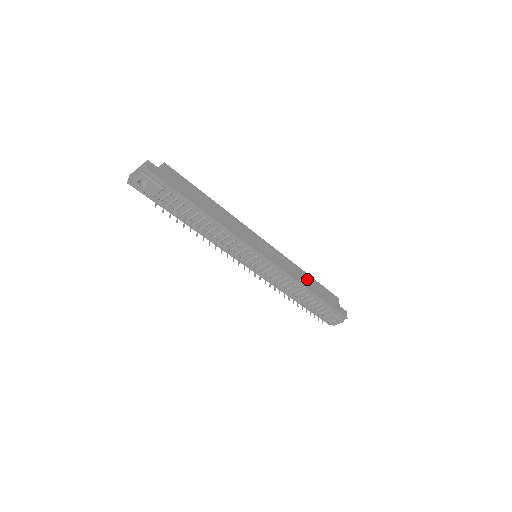
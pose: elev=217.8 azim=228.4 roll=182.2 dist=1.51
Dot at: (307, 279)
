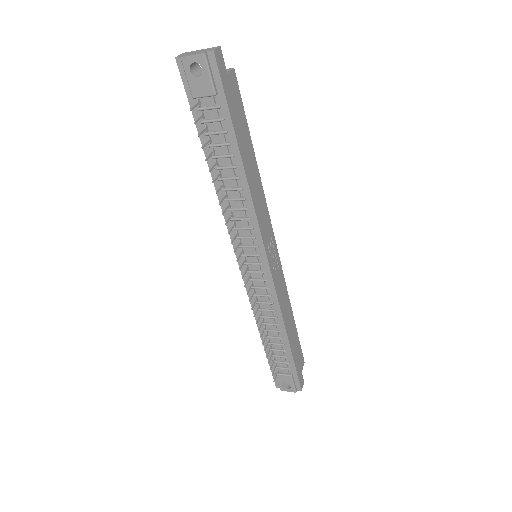
Dot at: (290, 319)
